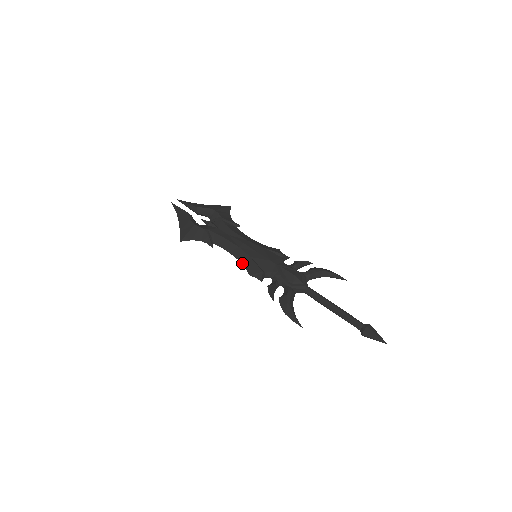
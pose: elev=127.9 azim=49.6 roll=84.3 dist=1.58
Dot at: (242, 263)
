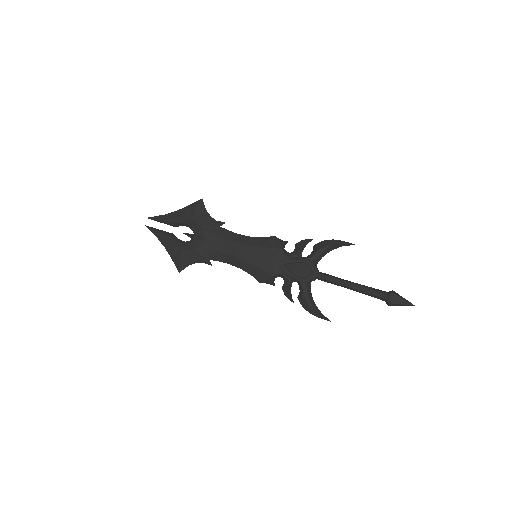
Dot at: (247, 272)
